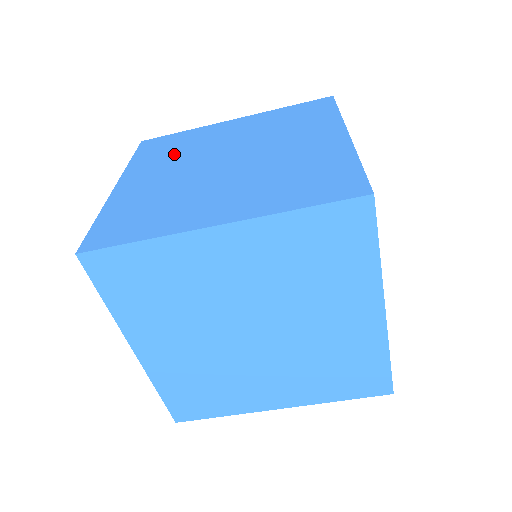
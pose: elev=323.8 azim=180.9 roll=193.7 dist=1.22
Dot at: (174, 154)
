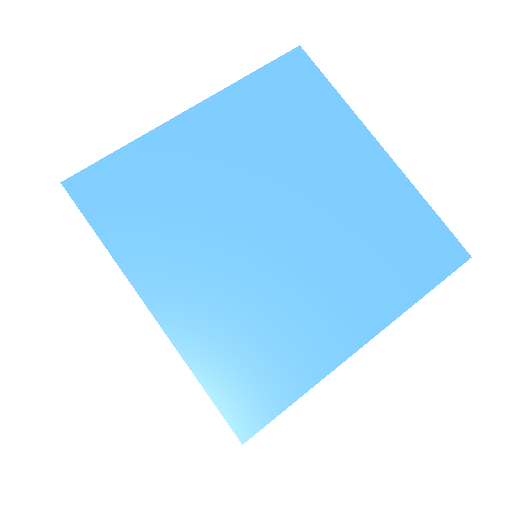
Dot at: (275, 130)
